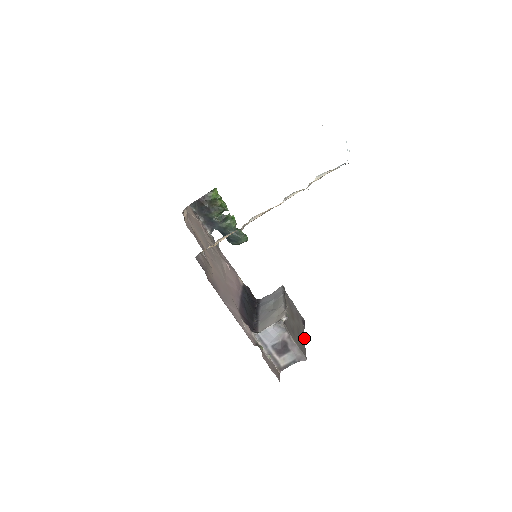
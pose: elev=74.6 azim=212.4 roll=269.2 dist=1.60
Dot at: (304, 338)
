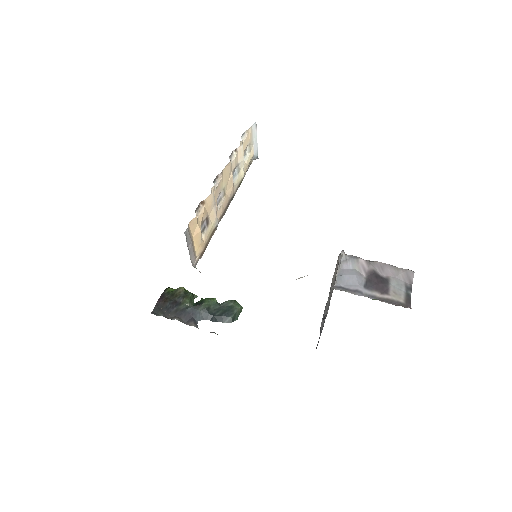
Dot at: occluded
